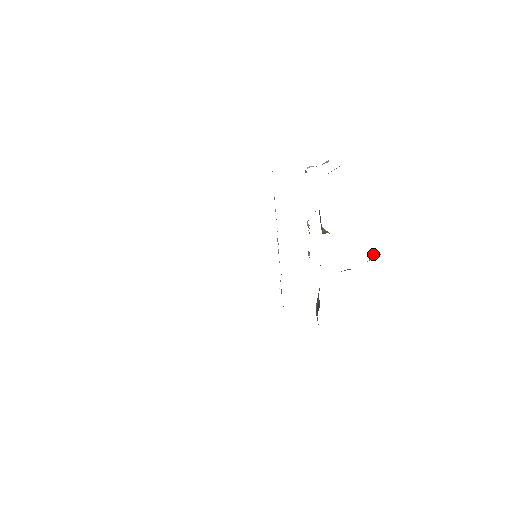
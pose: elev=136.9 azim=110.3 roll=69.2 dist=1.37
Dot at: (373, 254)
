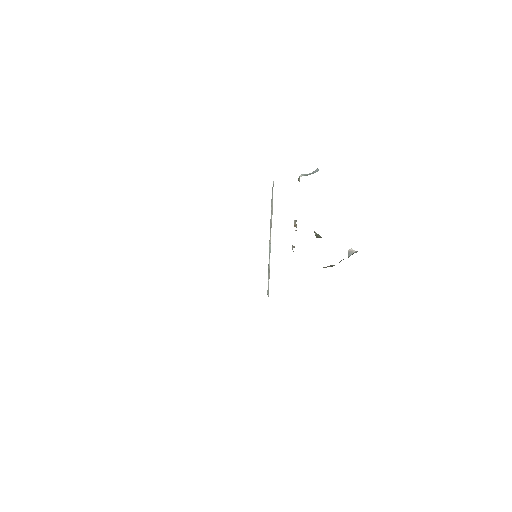
Dot at: (351, 250)
